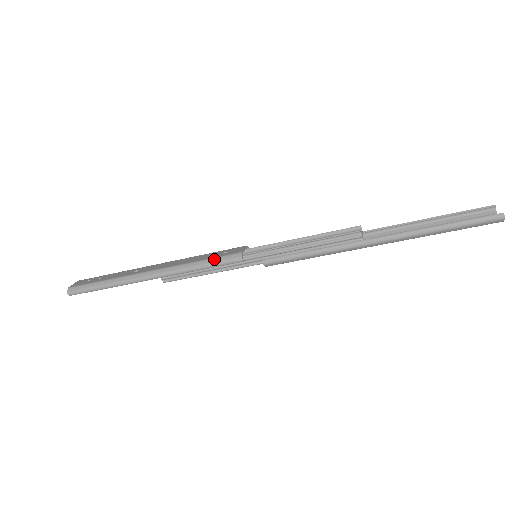
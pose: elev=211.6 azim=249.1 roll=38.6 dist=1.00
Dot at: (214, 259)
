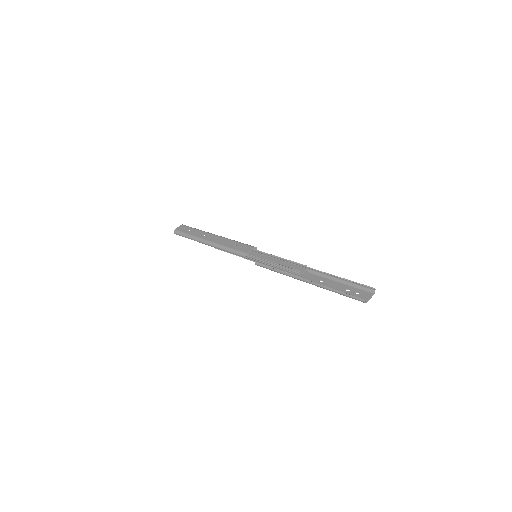
Dot at: (234, 250)
